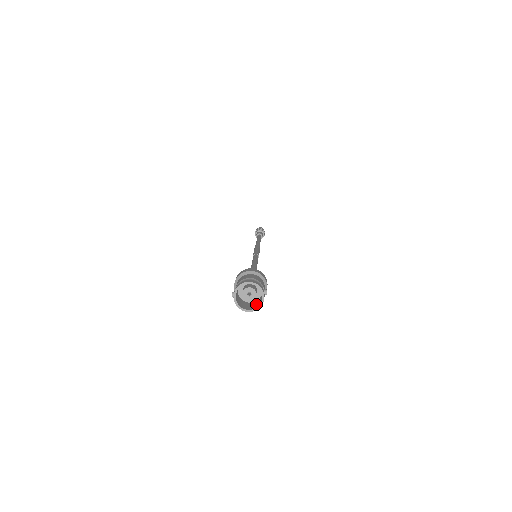
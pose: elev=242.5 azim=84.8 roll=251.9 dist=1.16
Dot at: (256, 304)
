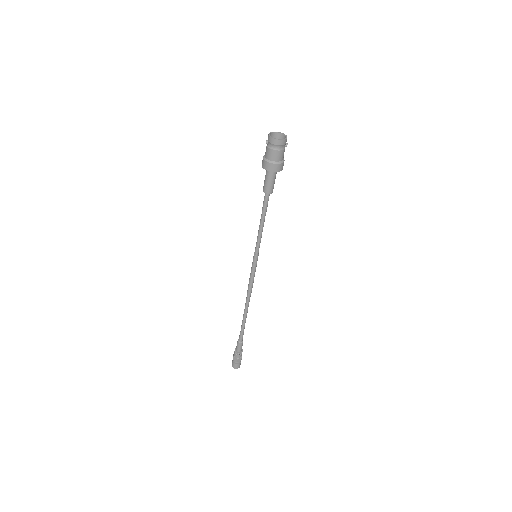
Dot at: (280, 146)
